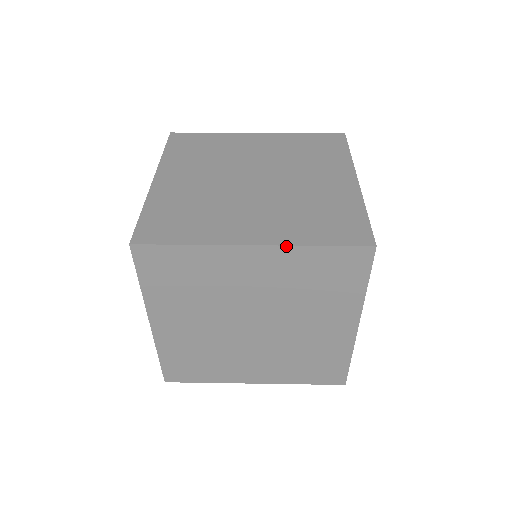
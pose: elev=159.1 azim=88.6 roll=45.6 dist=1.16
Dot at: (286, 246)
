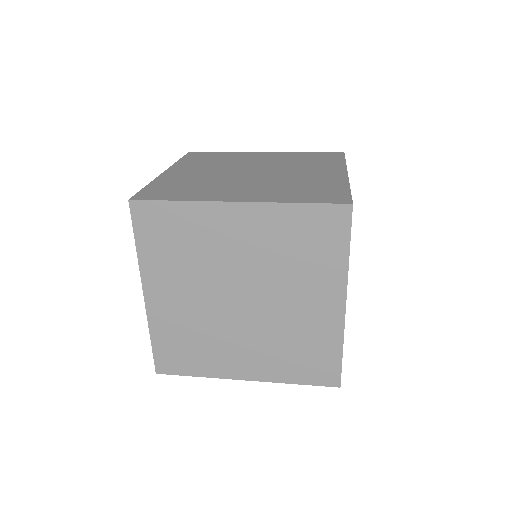
Dot at: (268, 203)
